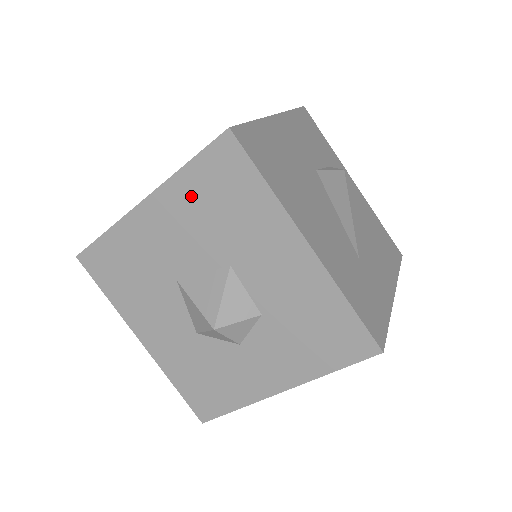
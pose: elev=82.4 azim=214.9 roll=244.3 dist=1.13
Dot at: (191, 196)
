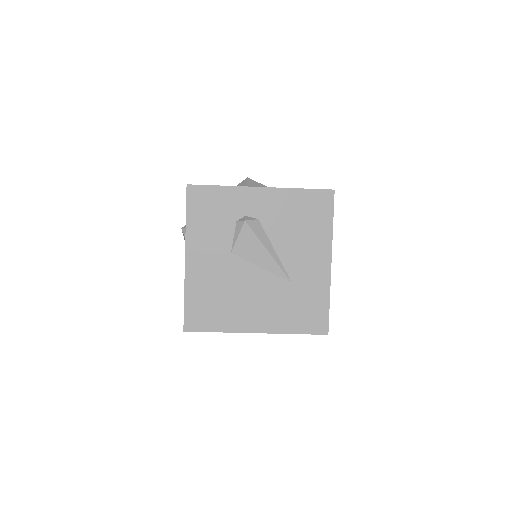
Dot at: occluded
